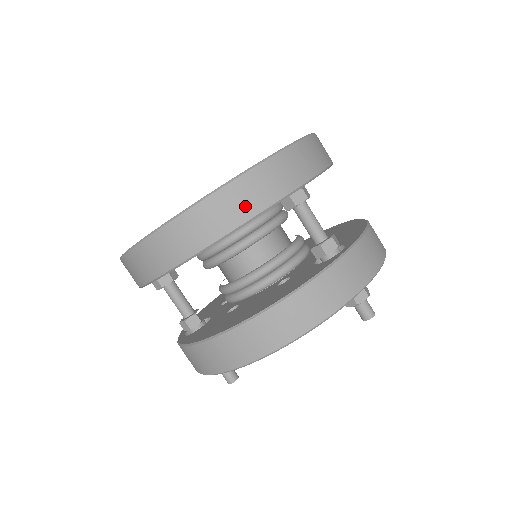
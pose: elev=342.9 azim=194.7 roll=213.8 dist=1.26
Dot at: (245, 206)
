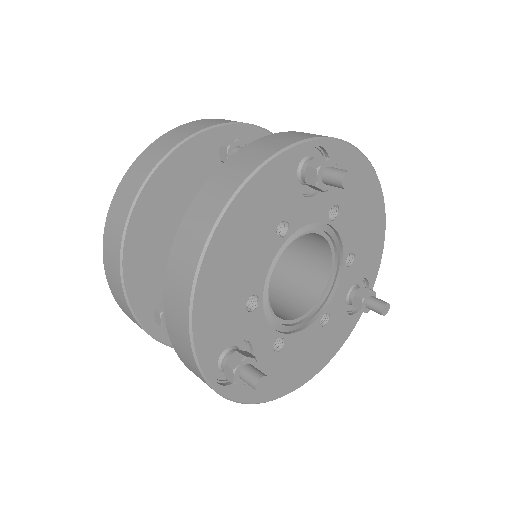
Dot at: (163, 149)
